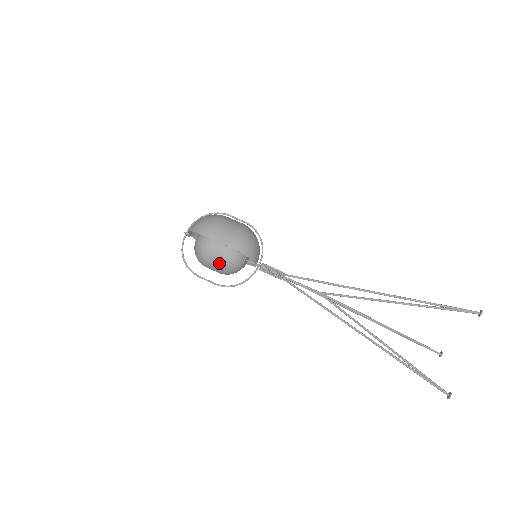
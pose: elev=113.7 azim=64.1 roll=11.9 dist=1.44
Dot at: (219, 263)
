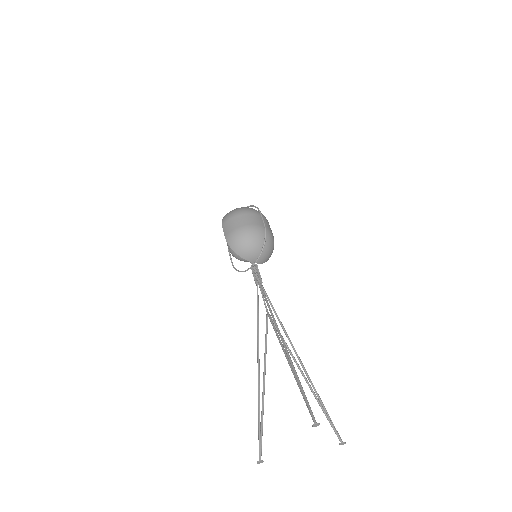
Dot at: (228, 248)
